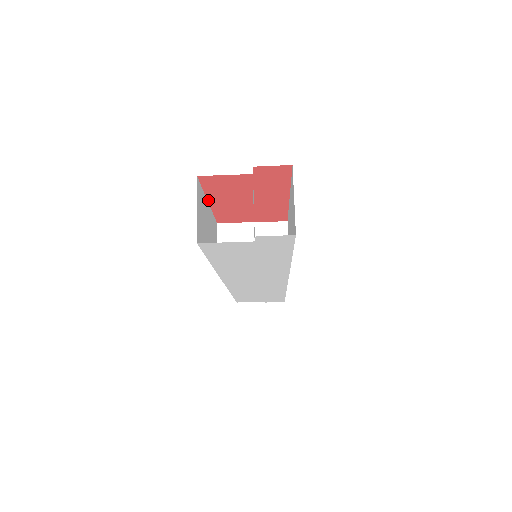
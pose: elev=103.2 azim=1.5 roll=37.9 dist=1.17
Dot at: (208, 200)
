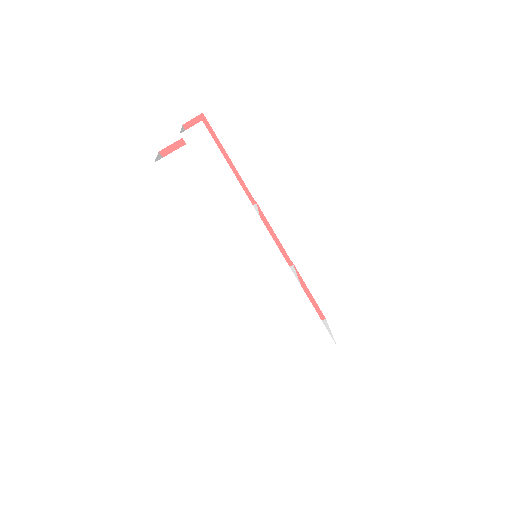
Dot at: occluded
